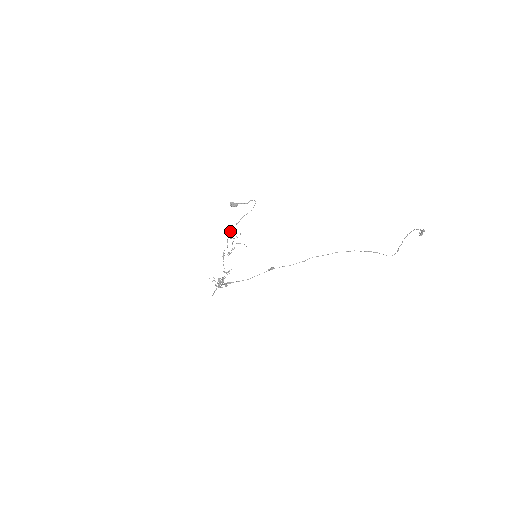
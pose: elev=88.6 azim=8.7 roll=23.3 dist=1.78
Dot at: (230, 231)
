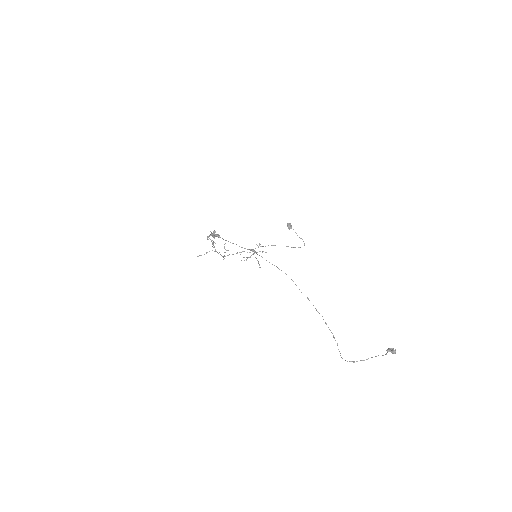
Dot at: occluded
